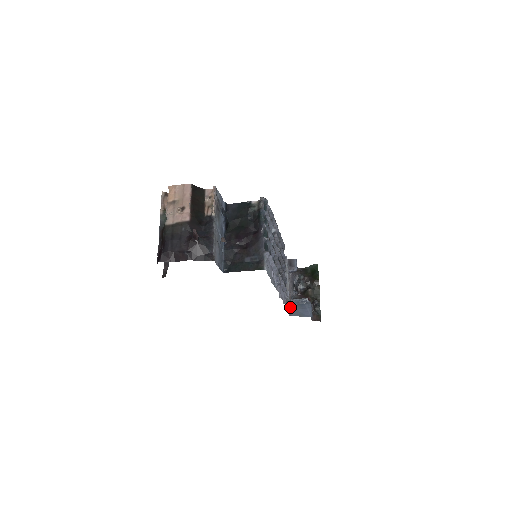
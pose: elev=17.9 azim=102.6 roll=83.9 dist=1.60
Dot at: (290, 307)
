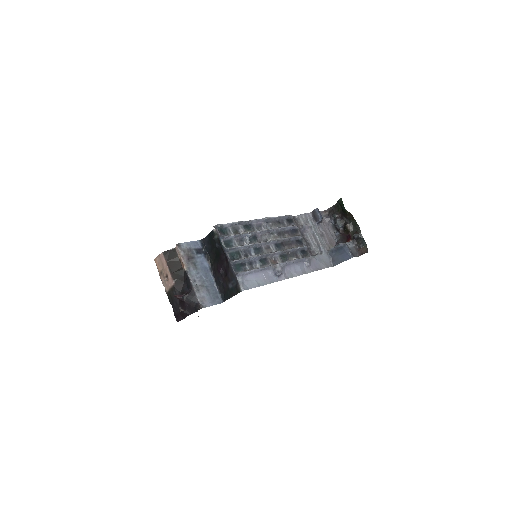
Dot at: (330, 258)
